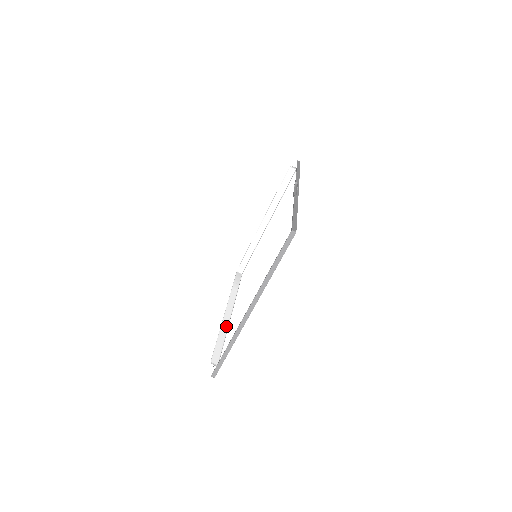
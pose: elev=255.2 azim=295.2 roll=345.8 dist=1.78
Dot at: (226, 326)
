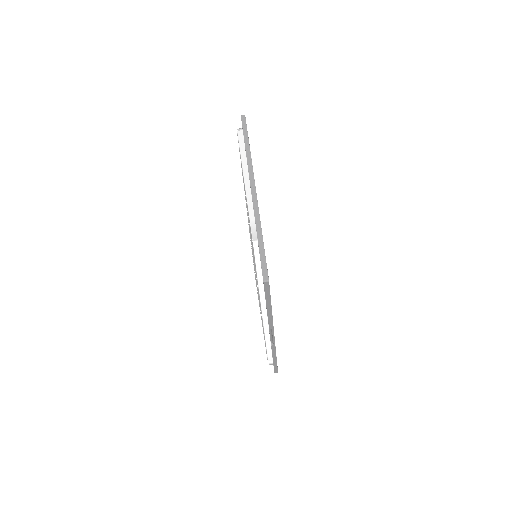
Dot at: occluded
